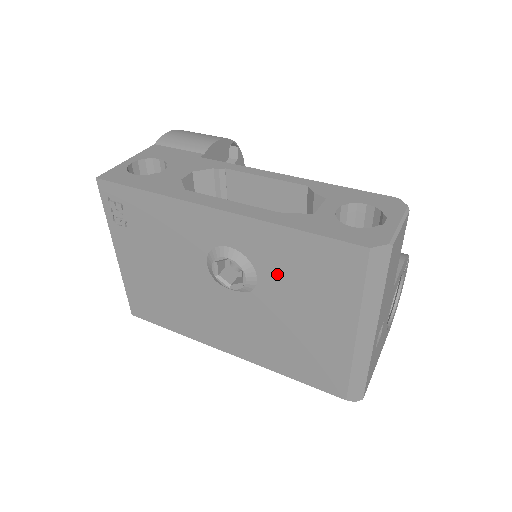
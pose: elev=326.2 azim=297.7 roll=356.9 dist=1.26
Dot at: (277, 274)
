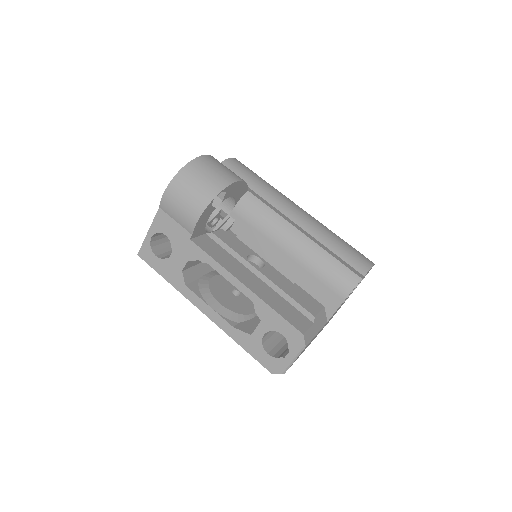
Dot at: occluded
